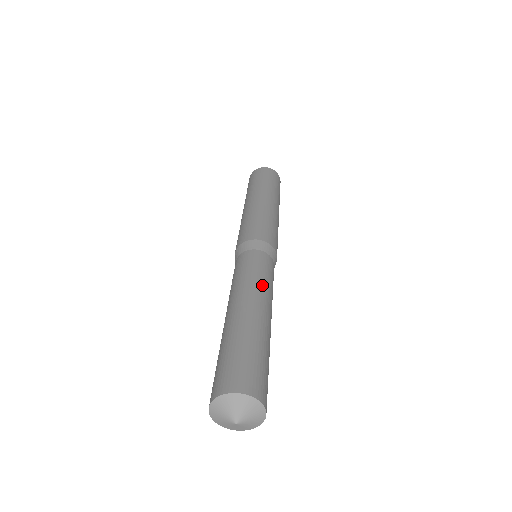
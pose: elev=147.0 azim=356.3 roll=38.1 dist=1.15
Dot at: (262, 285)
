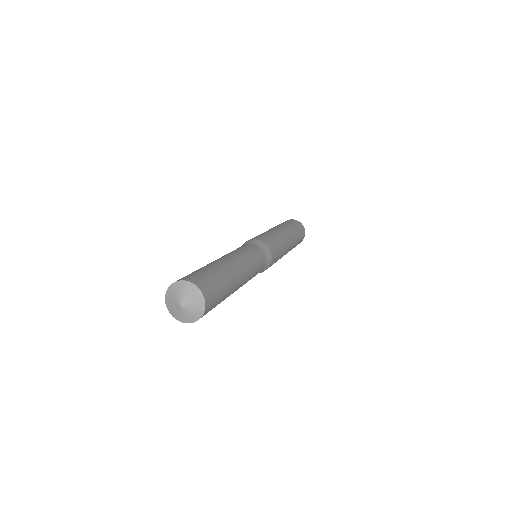
Dot at: (247, 259)
